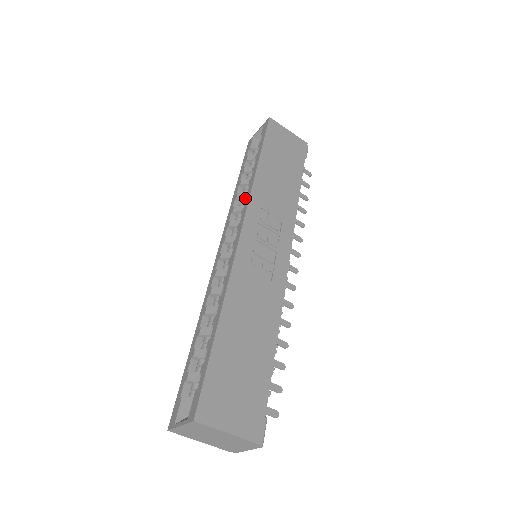
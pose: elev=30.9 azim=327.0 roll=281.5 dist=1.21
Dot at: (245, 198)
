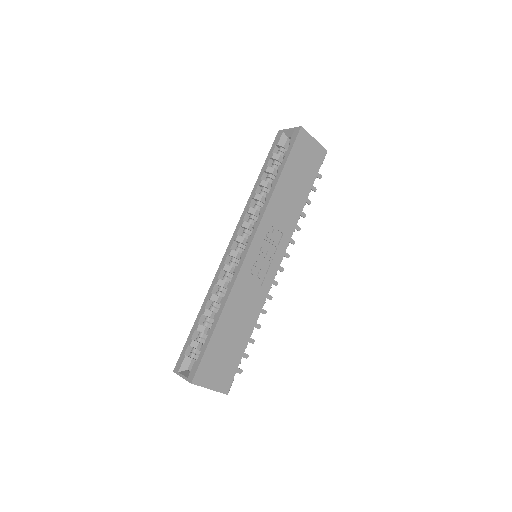
Dot at: (260, 212)
